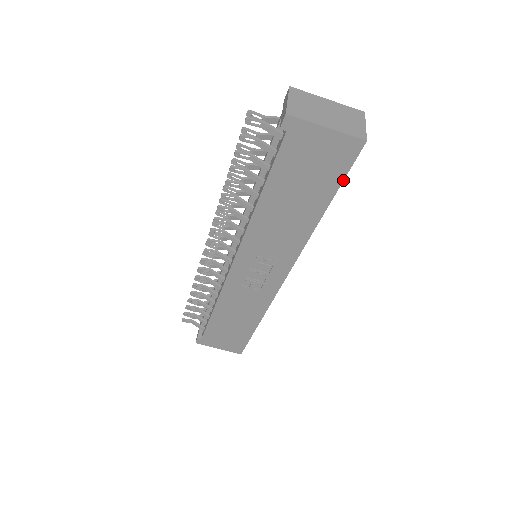
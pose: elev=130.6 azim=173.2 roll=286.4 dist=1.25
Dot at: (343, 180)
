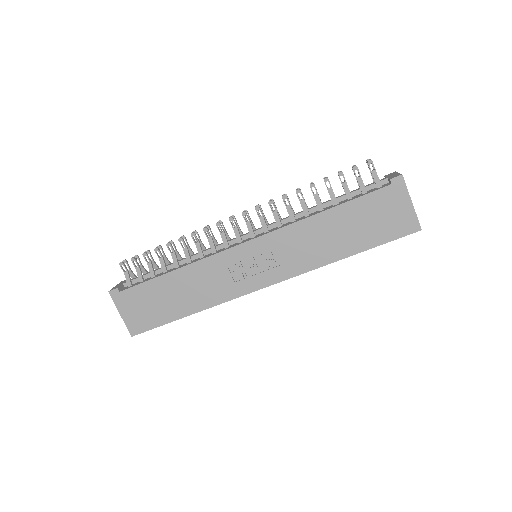
Dot at: (385, 243)
